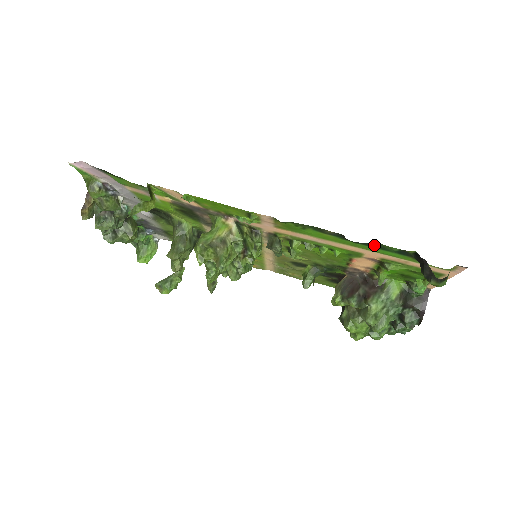
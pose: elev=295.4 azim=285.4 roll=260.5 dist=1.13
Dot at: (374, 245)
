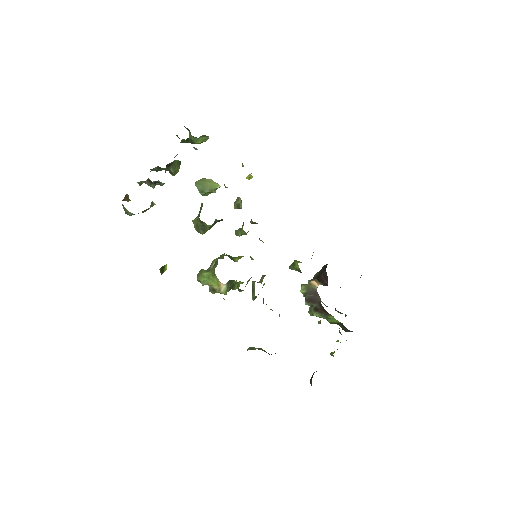
Dot at: occluded
